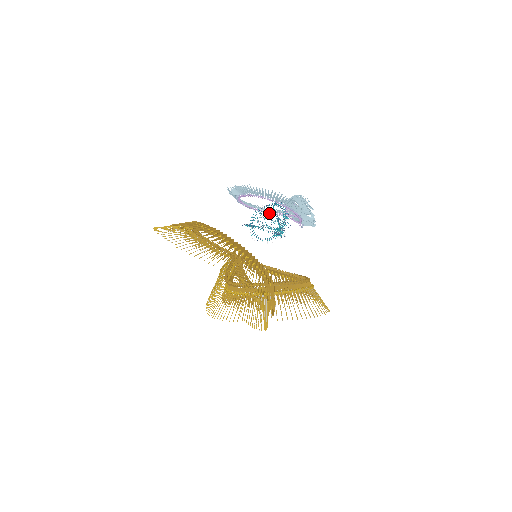
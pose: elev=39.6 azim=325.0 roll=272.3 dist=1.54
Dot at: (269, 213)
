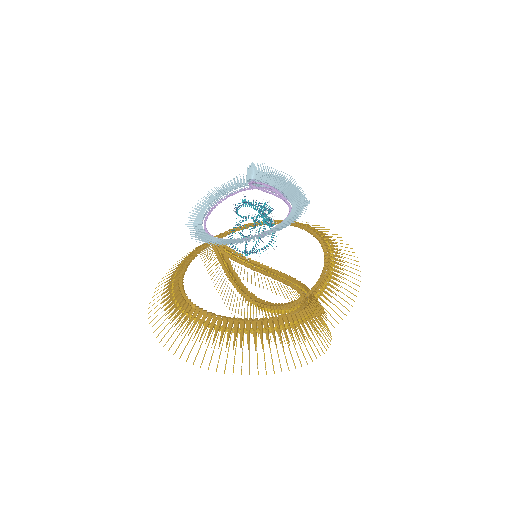
Dot at: occluded
